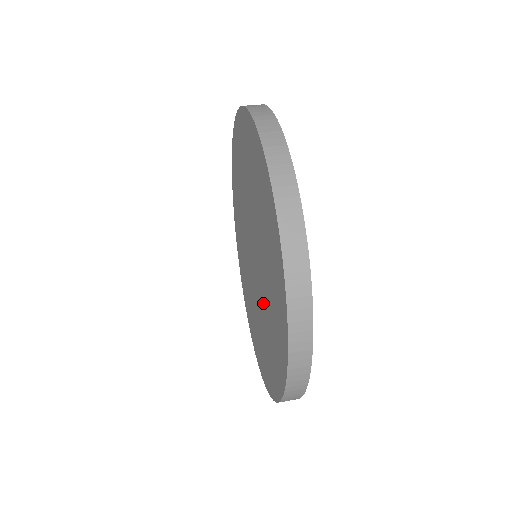
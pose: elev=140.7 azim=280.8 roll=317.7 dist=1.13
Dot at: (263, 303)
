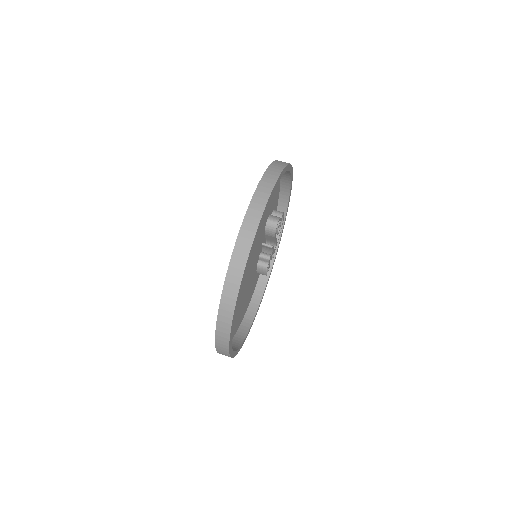
Dot at: occluded
